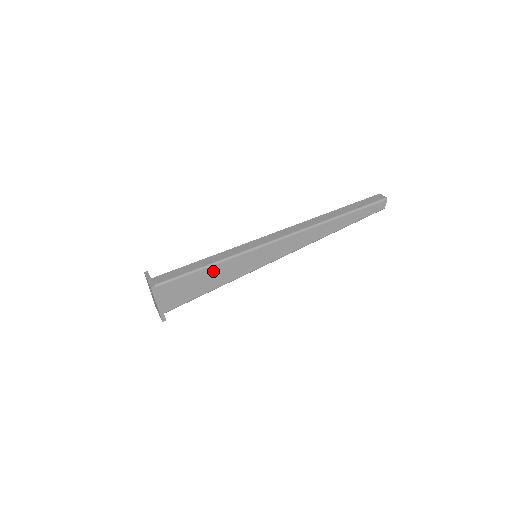
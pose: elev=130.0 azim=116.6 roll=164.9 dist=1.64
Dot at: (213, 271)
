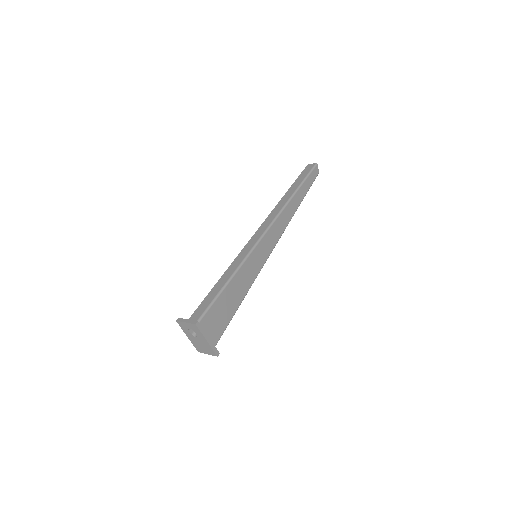
Dot at: (234, 285)
